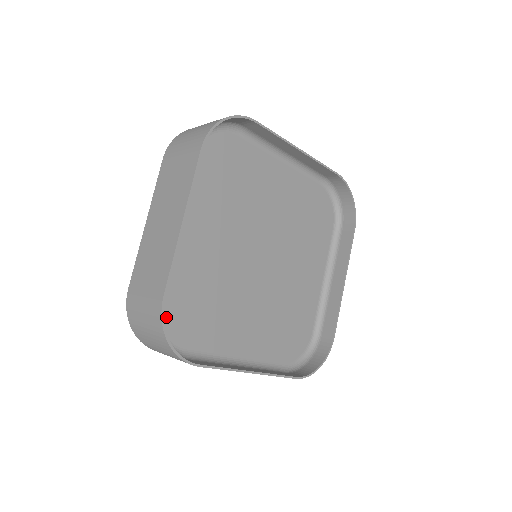
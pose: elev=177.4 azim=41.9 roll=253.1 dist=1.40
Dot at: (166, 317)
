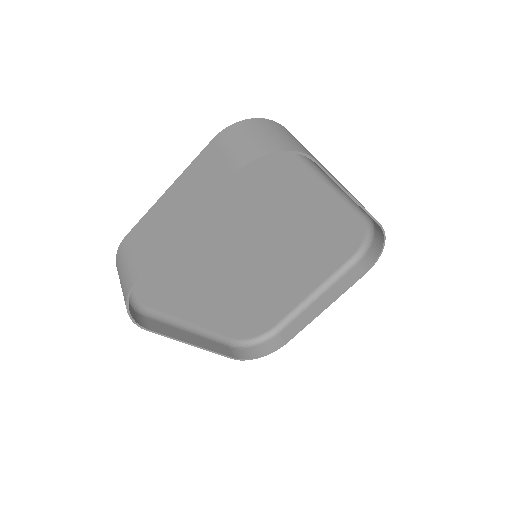
Dot at: (247, 334)
